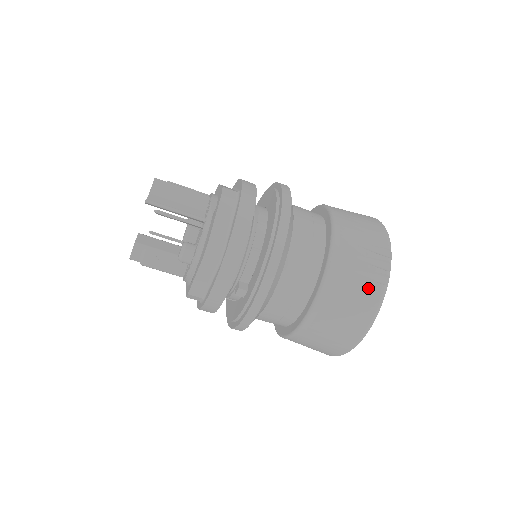
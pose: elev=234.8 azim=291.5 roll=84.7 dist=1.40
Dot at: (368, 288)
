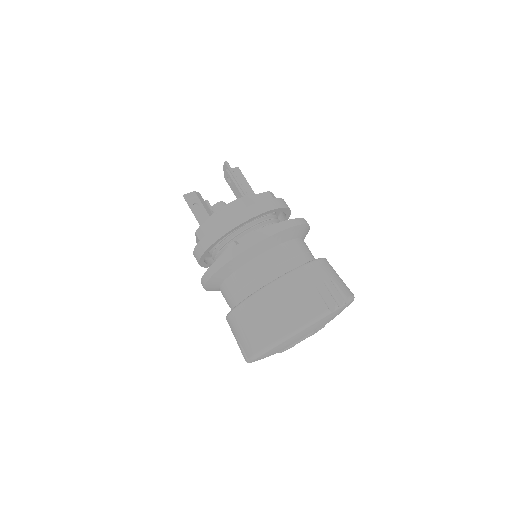
Dot at: (316, 300)
